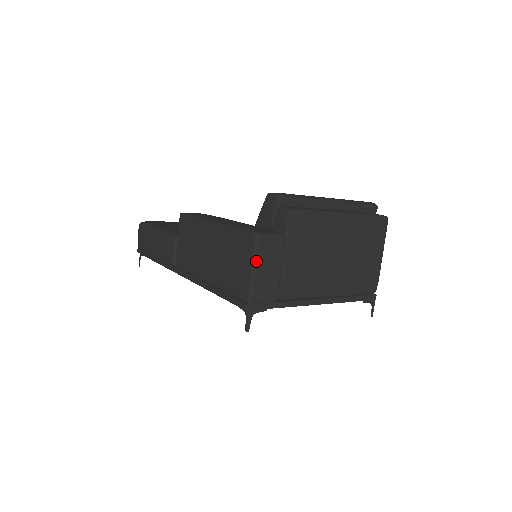
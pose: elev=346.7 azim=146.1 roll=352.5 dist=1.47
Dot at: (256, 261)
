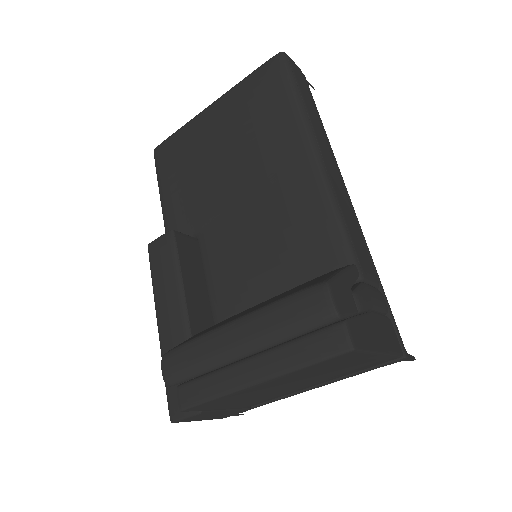
Dot at: occluded
